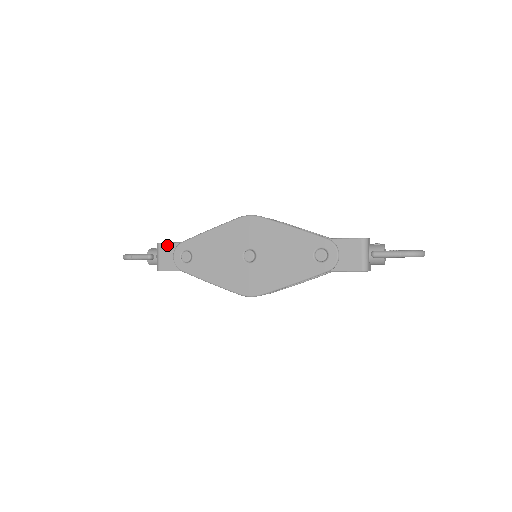
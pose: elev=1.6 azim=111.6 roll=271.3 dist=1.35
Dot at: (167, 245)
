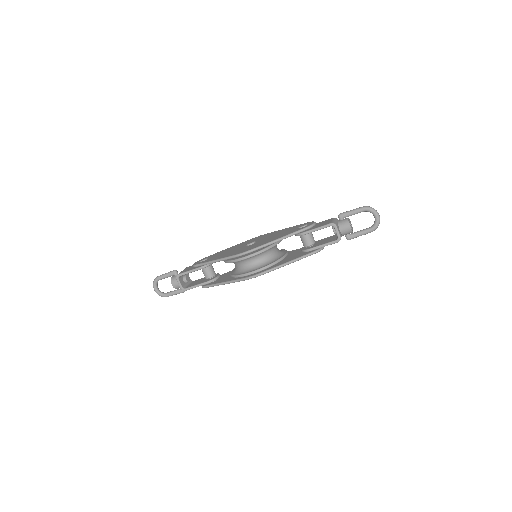
Dot at: occluded
